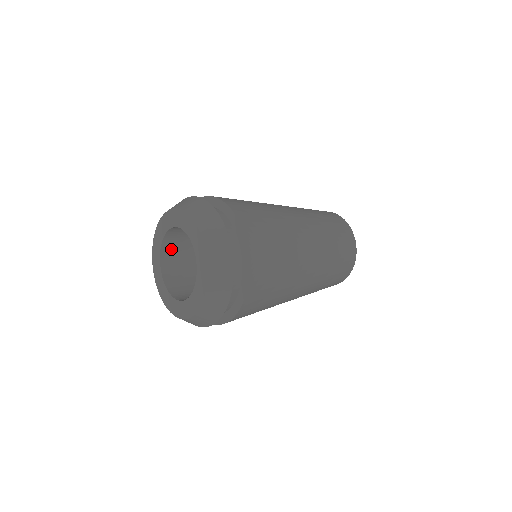
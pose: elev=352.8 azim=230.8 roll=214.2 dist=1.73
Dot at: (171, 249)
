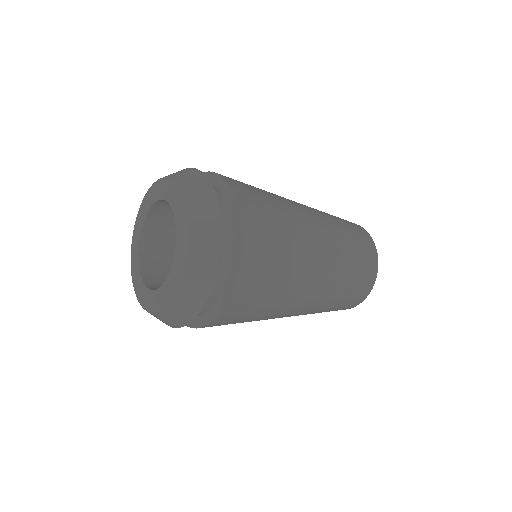
Dot at: (154, 234)
